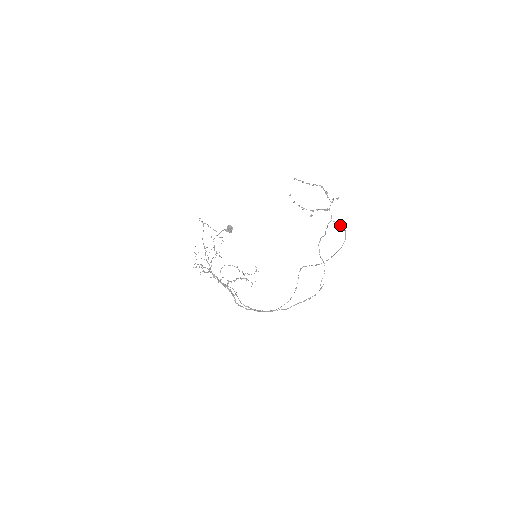
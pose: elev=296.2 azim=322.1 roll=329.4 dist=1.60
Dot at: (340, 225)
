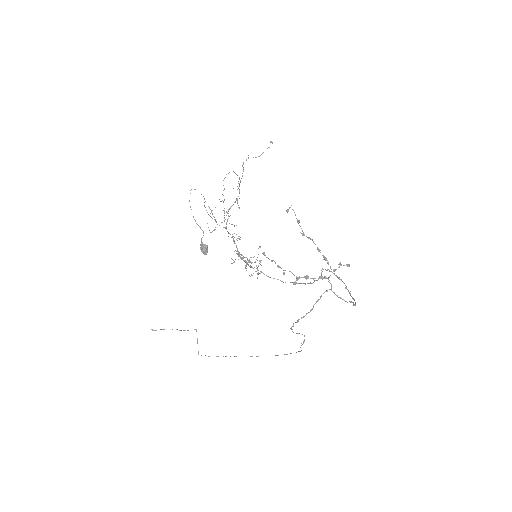
Dot at: (342, 299)
